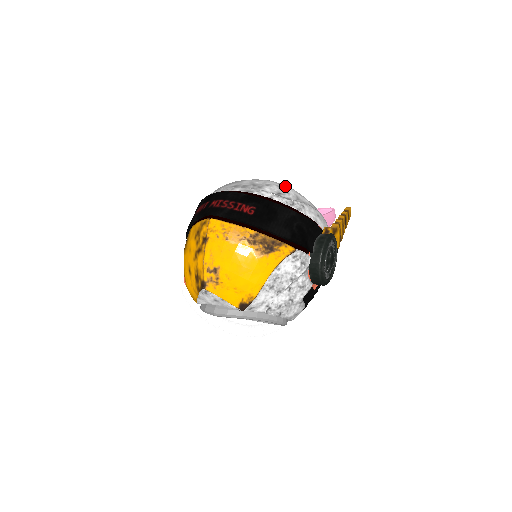
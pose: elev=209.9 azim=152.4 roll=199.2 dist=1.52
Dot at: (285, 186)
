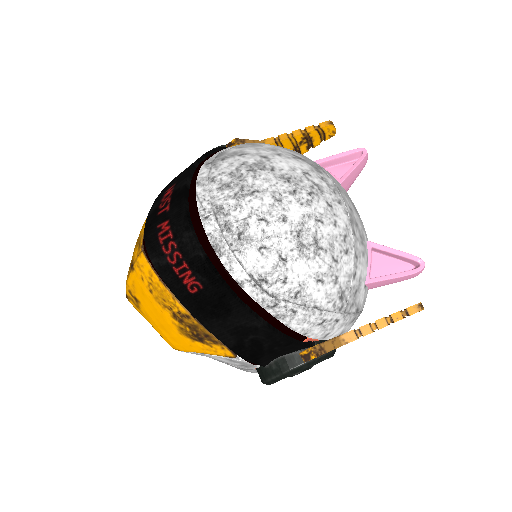
Dot at: (302, 254)
